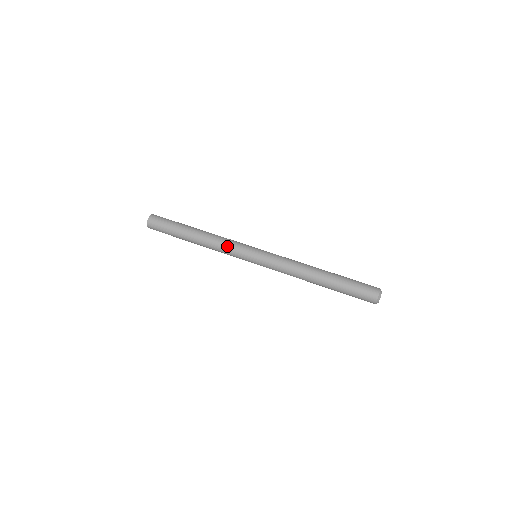
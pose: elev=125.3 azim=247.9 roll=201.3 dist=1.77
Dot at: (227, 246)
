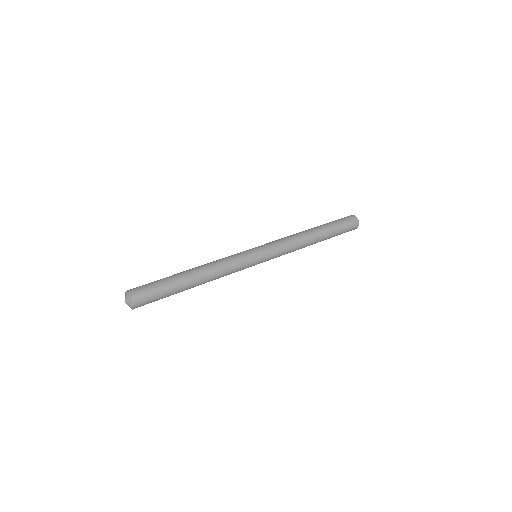
Dot at: (226, 257)
